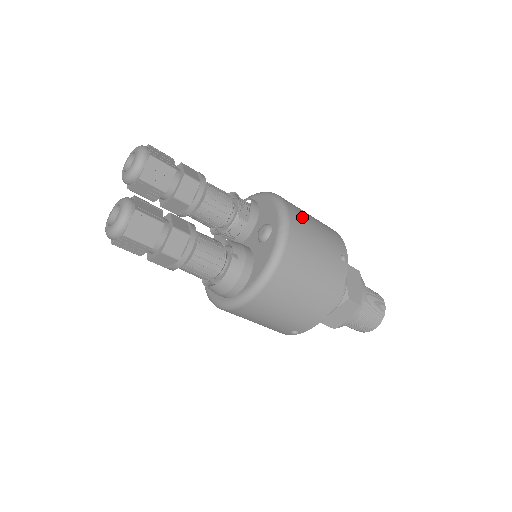
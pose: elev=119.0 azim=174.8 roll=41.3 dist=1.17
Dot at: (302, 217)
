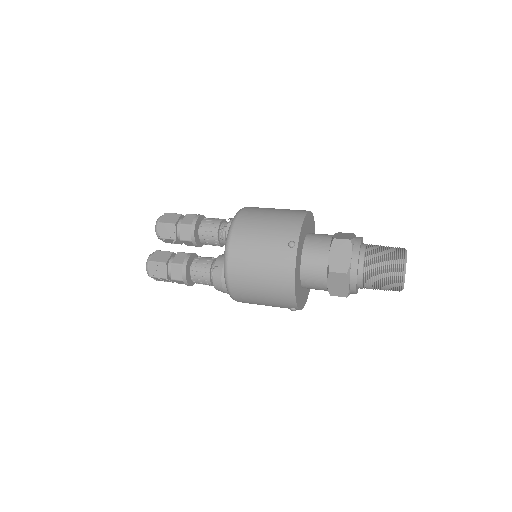
Dot at: (250, 224)
